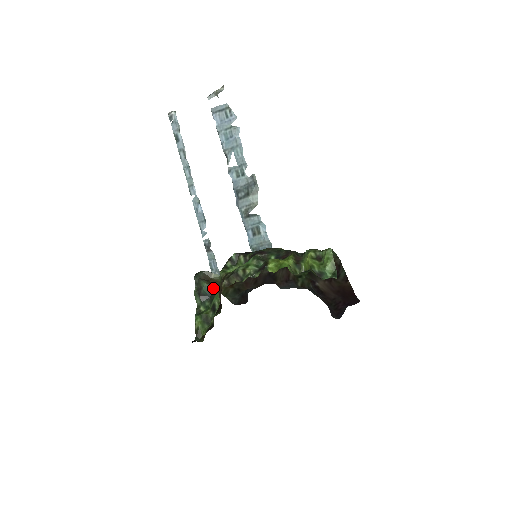
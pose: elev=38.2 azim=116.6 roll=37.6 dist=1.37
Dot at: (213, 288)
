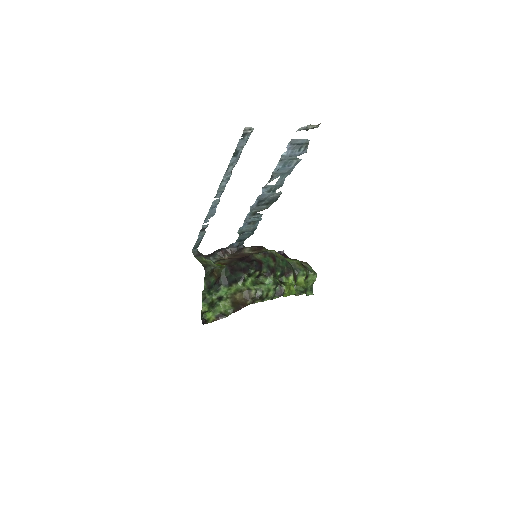
Dot at: (218, 280)
